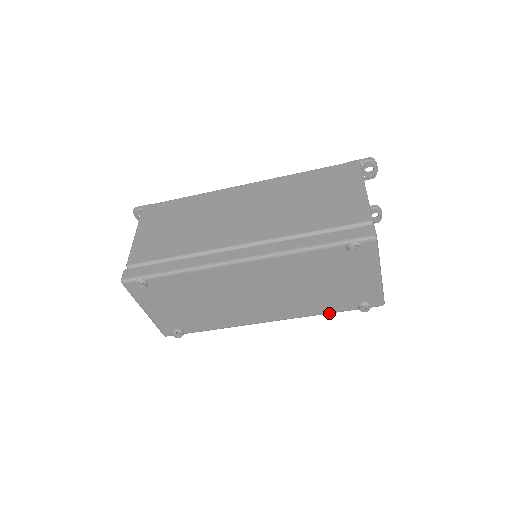
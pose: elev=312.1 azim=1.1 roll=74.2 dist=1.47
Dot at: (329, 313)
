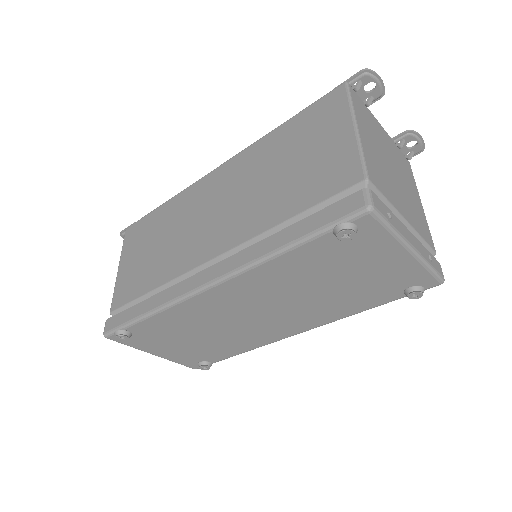
Dot at: occluded
